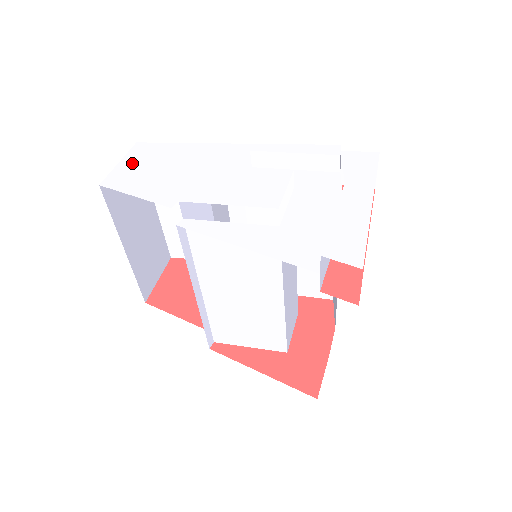
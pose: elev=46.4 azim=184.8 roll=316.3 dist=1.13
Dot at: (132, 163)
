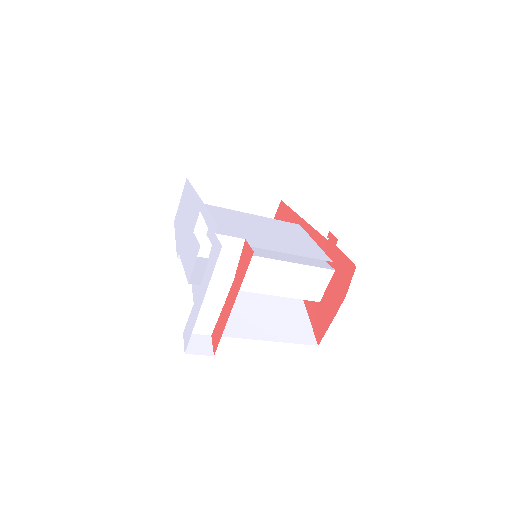
Dot at: (181, 203)
